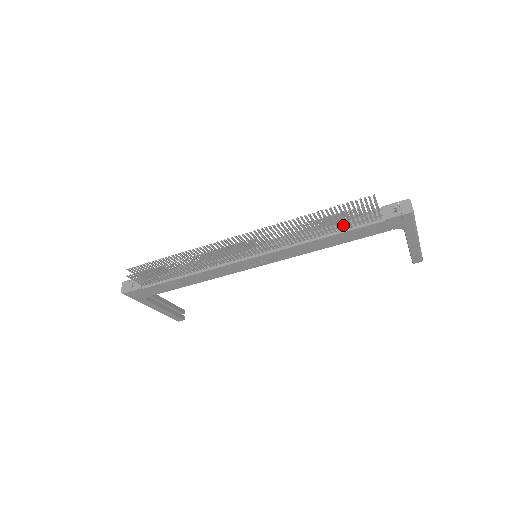
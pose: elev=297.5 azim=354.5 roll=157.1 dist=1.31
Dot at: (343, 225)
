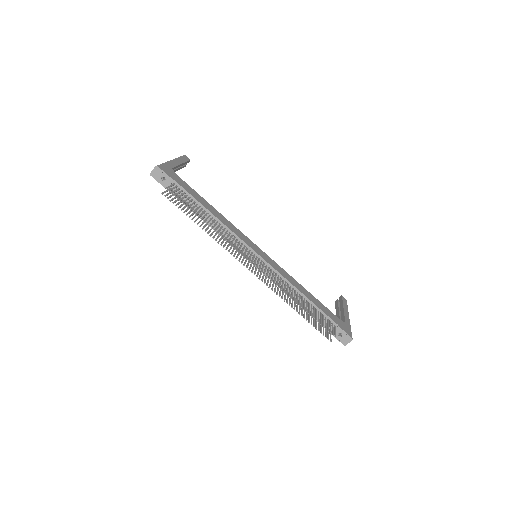
Dot at: (312, 311)
